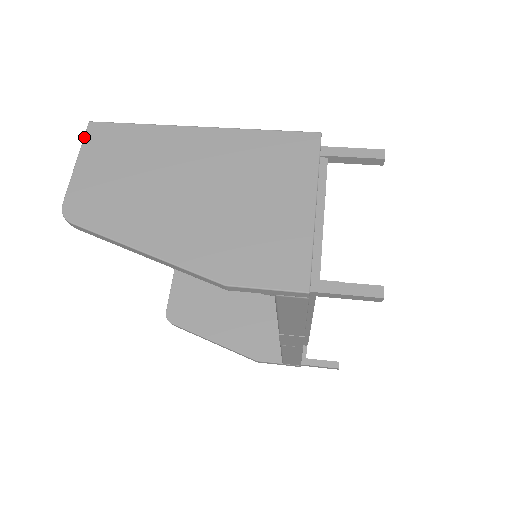
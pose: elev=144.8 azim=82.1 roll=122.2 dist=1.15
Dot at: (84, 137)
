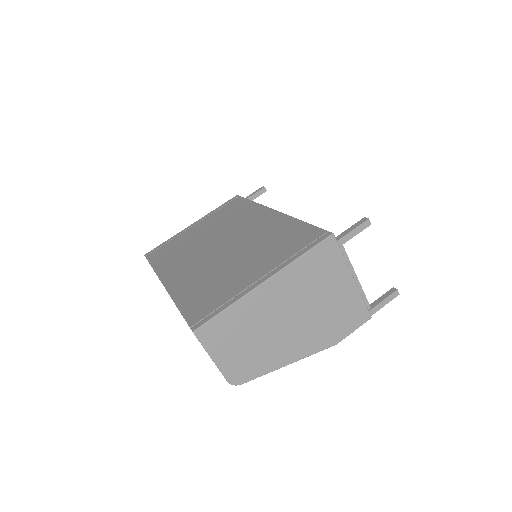
Dot at: (201, 343)
